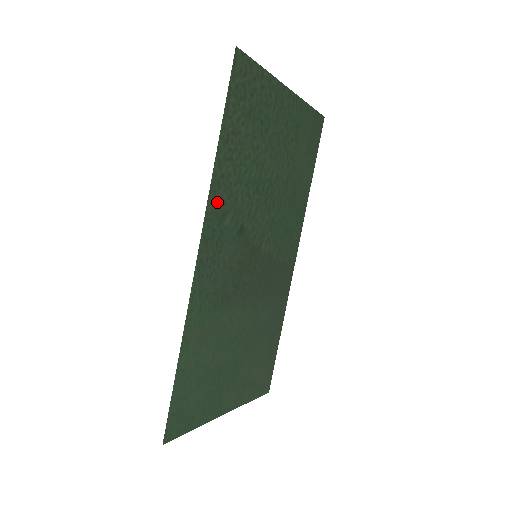
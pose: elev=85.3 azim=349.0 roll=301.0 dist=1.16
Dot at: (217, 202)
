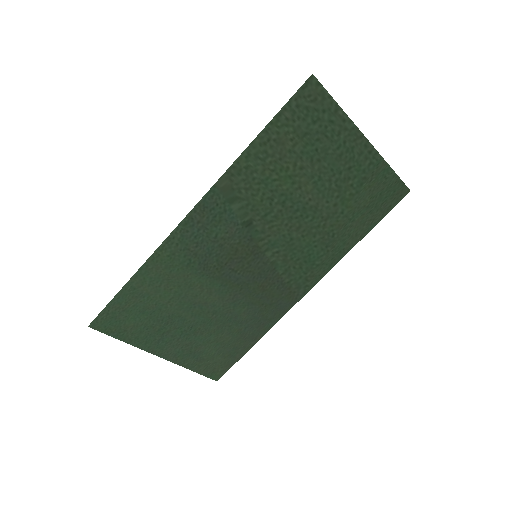
Dot at: (231, 184)
